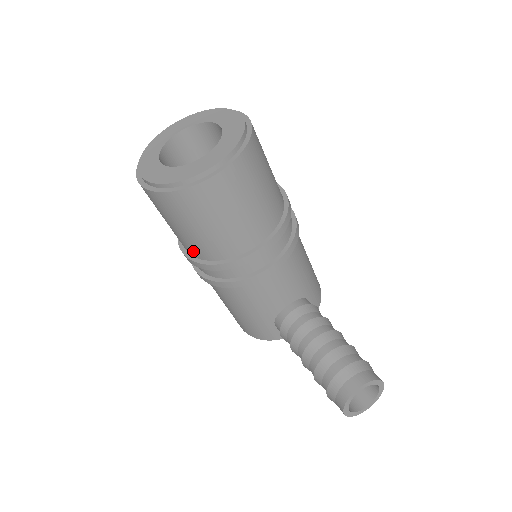
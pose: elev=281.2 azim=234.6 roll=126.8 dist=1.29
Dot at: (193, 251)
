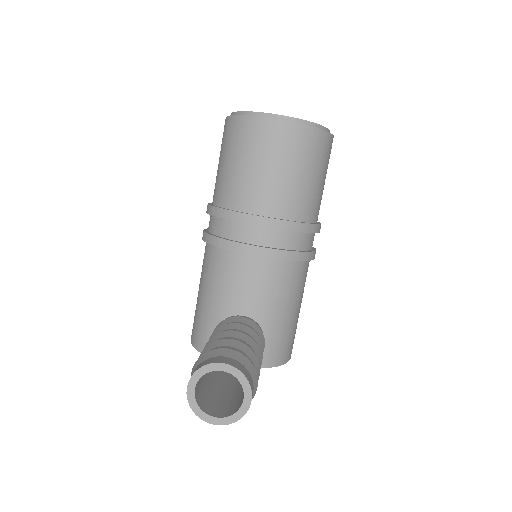
Dot at: (215, 195)
